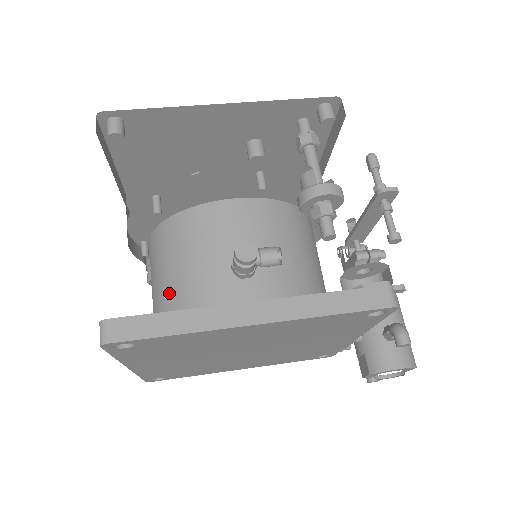
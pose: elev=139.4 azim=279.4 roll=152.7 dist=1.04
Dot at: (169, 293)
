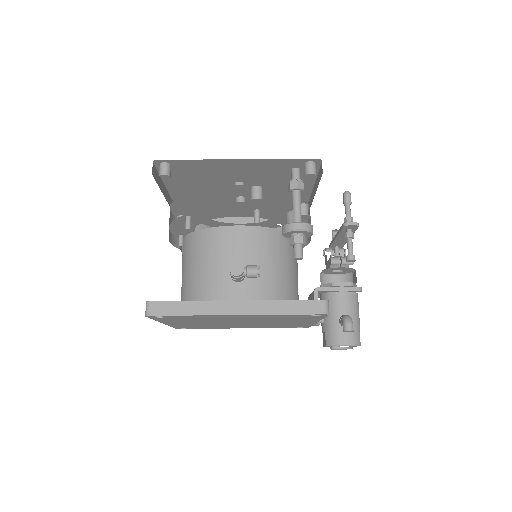
Dot at: (191, 282)
